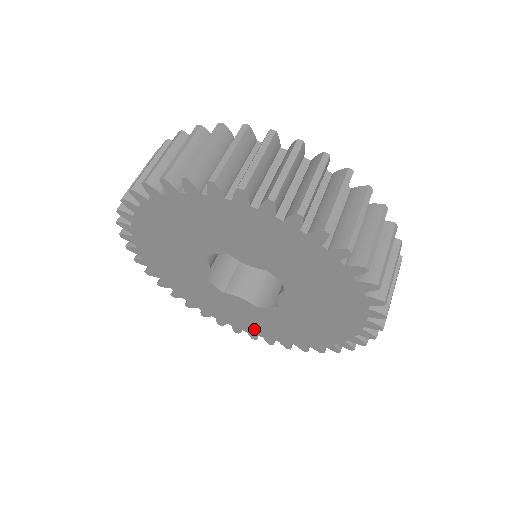
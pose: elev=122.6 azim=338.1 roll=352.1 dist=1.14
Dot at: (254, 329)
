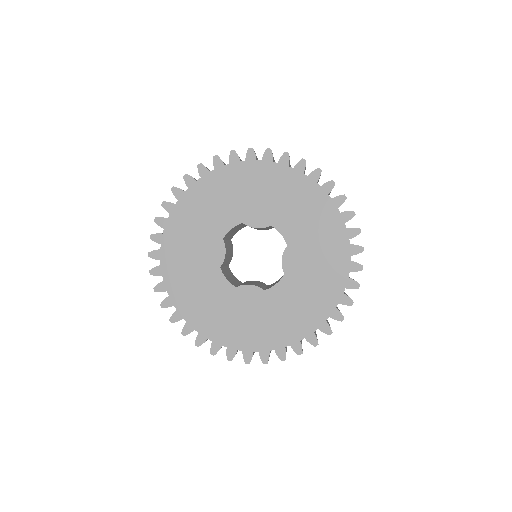
Dot at: (265, 339)
